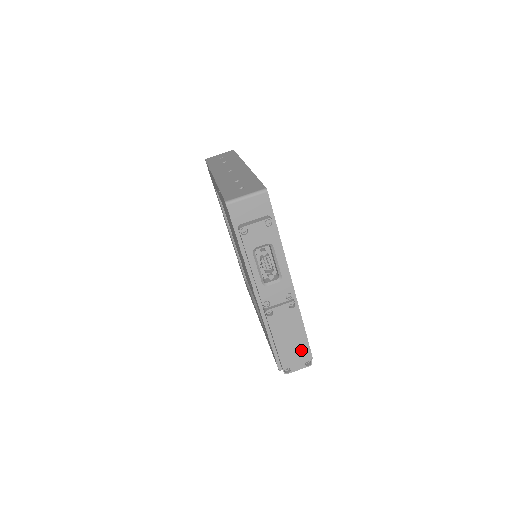
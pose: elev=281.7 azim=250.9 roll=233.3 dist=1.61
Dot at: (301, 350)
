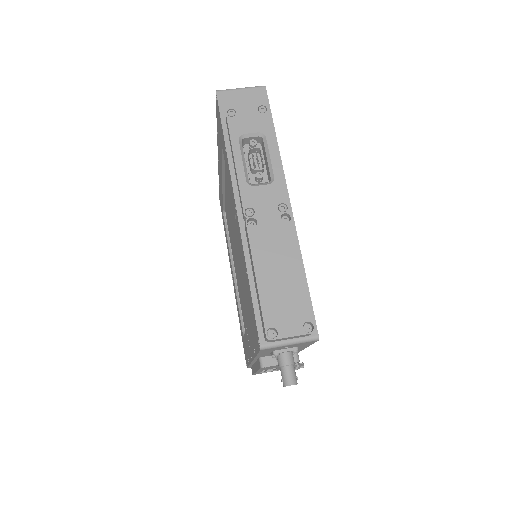
Dot at: (297, 298)
